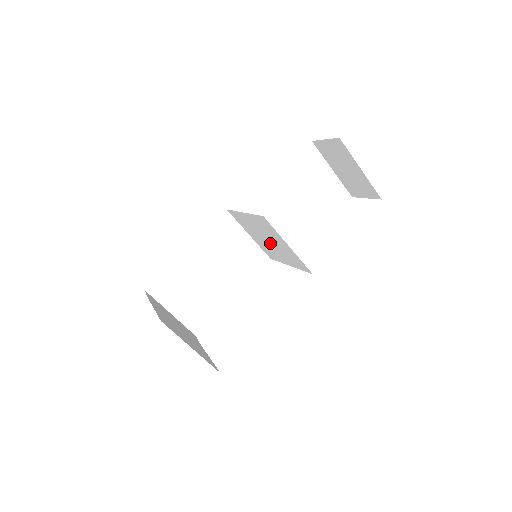
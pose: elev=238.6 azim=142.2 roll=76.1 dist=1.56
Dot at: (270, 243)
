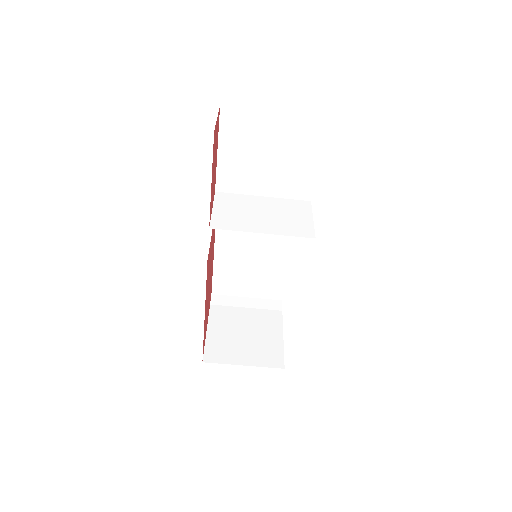
Dot at: occluded
